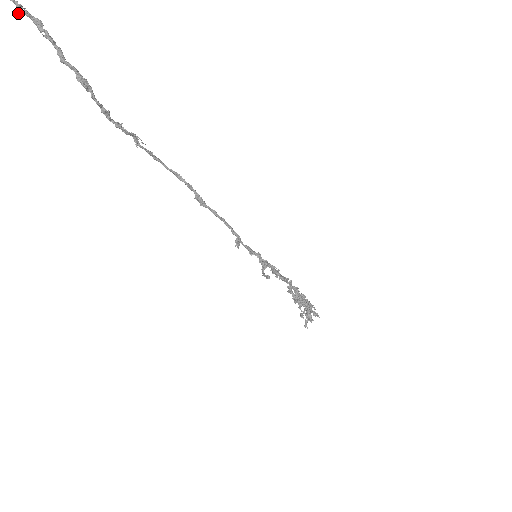
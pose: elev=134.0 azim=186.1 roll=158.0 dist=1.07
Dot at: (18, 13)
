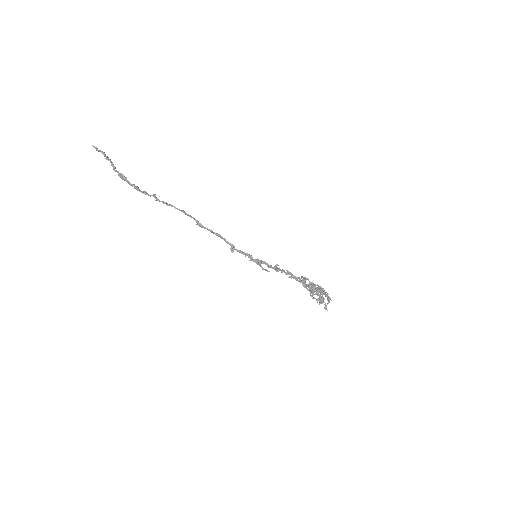
Dot at: occluded
